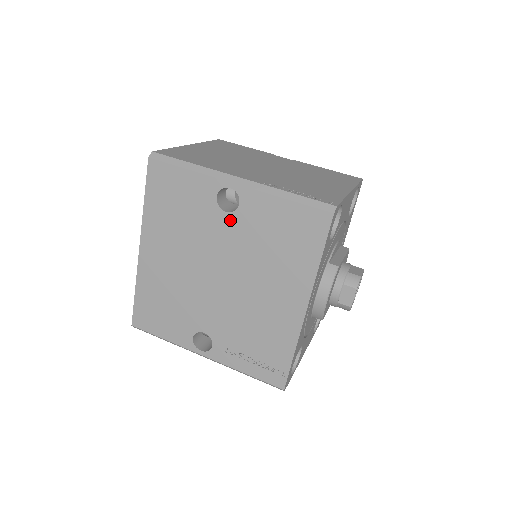
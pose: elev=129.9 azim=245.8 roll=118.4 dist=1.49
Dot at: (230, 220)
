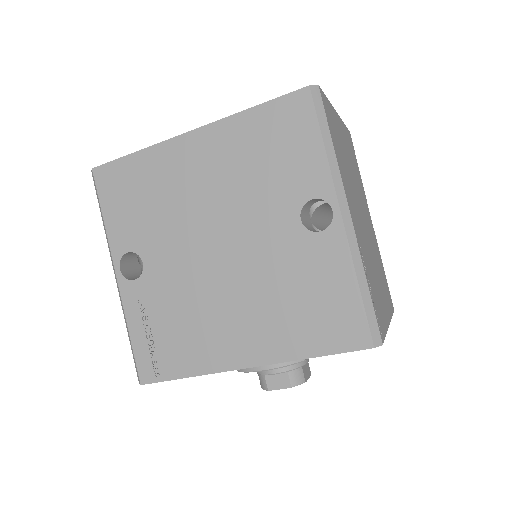
Dot at: (294, 230)
